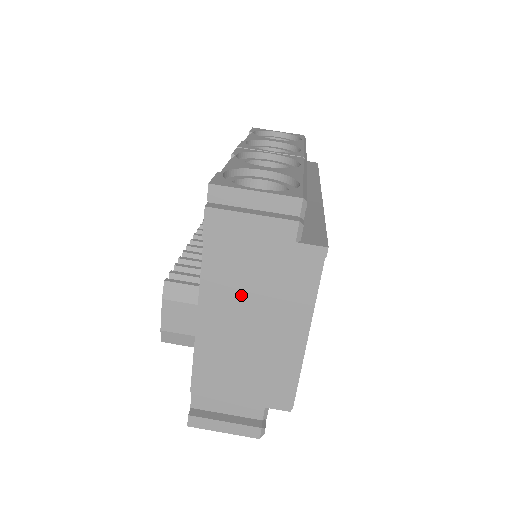
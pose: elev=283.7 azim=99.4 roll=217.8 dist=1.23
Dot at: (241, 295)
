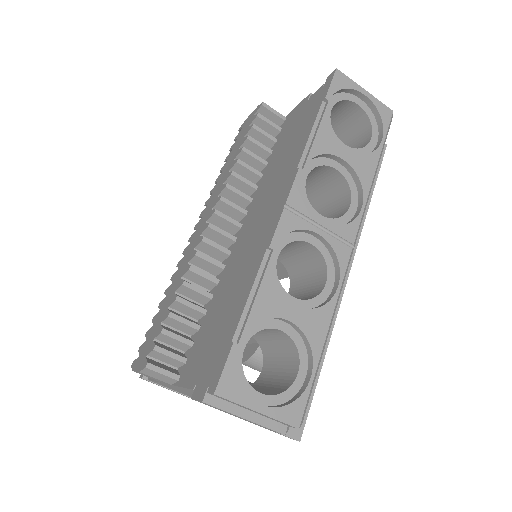
Dot at: occluded
